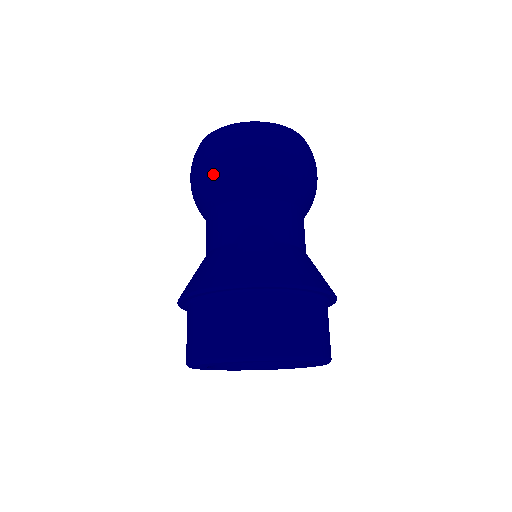
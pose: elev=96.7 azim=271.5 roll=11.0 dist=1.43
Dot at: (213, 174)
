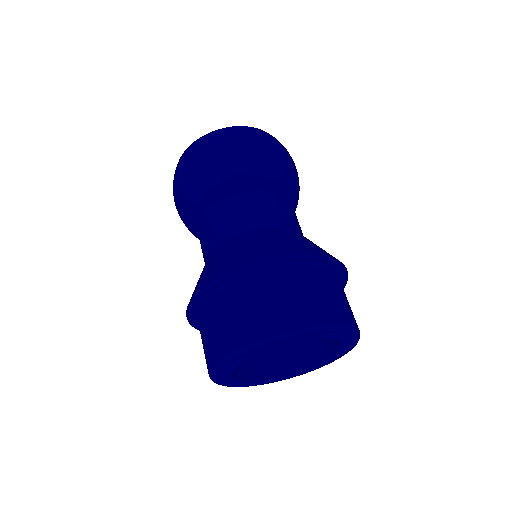
Dot at: (199, 178)
